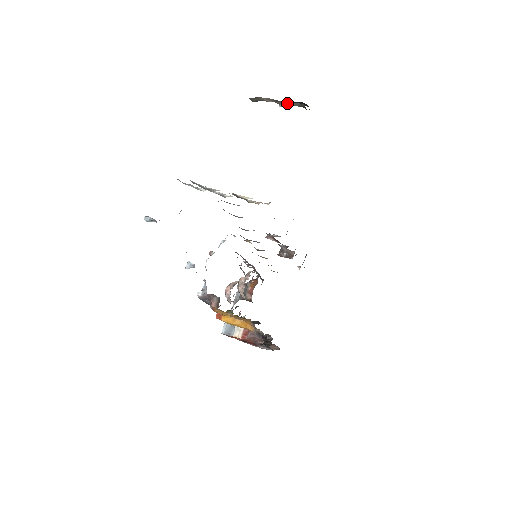
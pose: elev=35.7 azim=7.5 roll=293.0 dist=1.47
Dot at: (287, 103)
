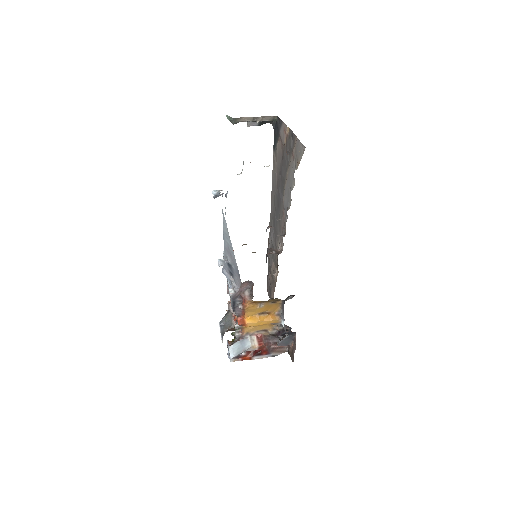
Dot at: (262, 119)
